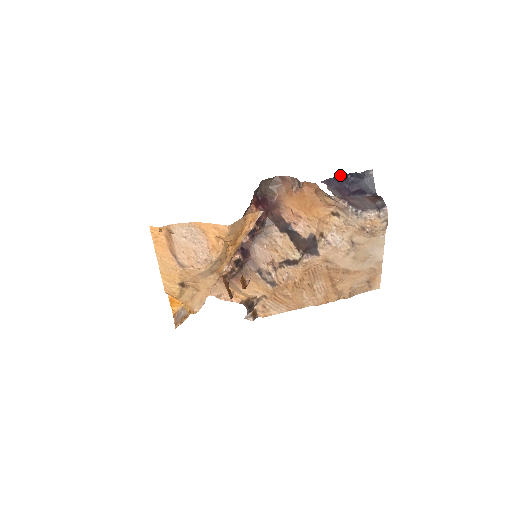
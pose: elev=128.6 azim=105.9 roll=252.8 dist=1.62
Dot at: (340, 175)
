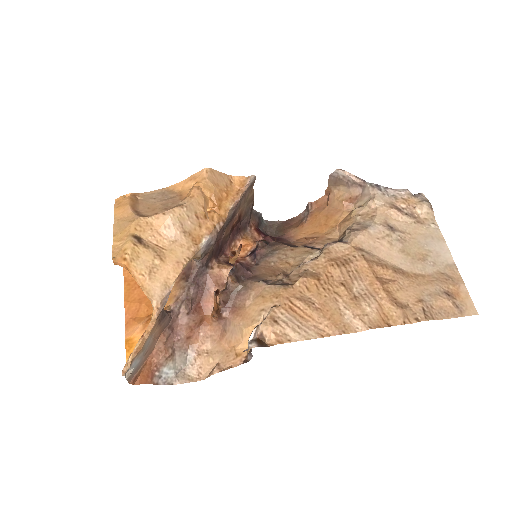
Dot at: occluded
